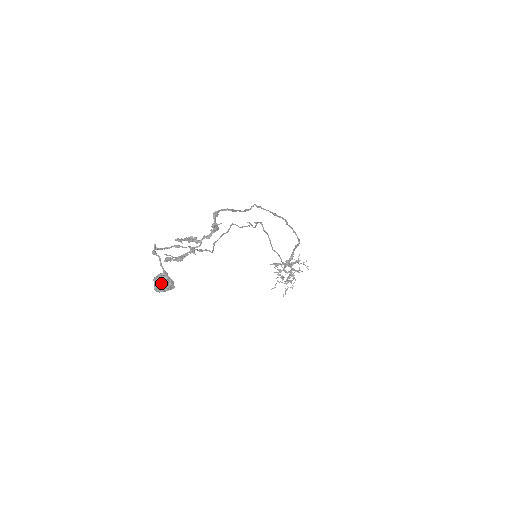
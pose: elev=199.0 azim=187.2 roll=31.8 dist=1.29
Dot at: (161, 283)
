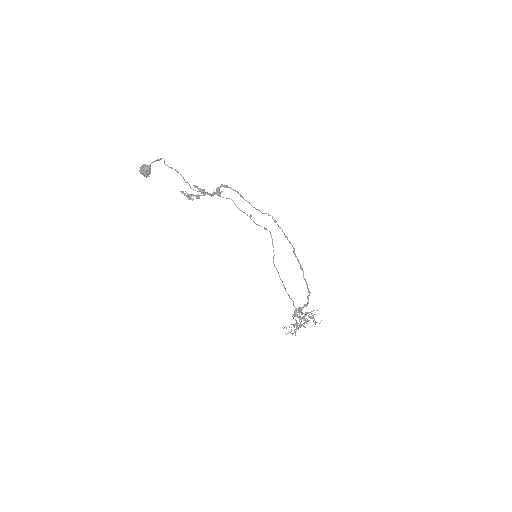
Dot at: (142, 167)
